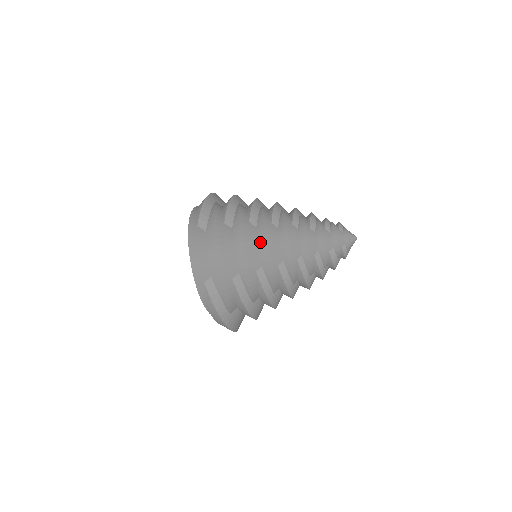
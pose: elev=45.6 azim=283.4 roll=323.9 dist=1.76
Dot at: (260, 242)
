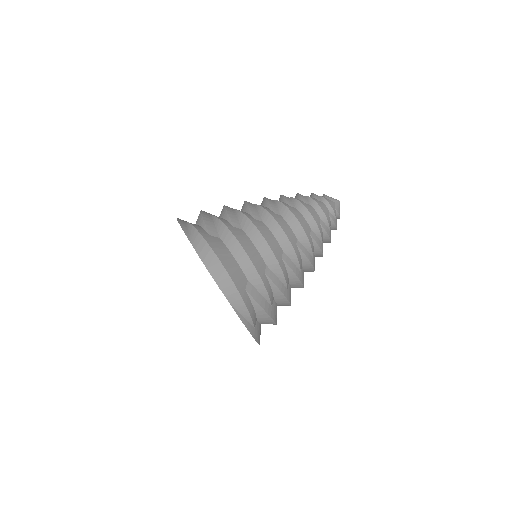
Dot at: occluded
